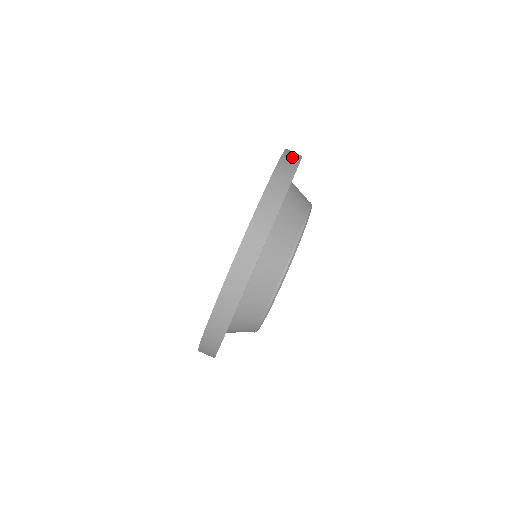
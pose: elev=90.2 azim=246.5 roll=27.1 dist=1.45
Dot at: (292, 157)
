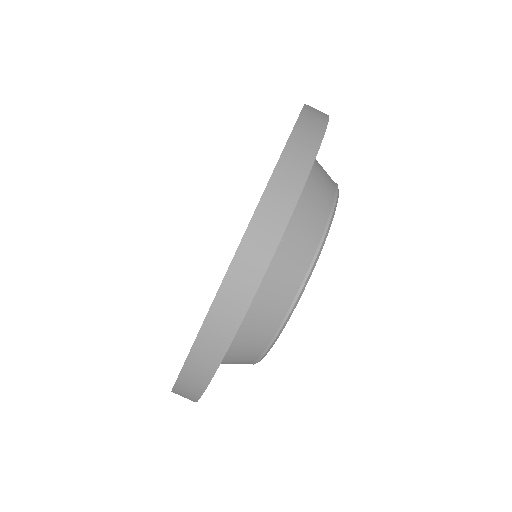
Dot at: occluded
